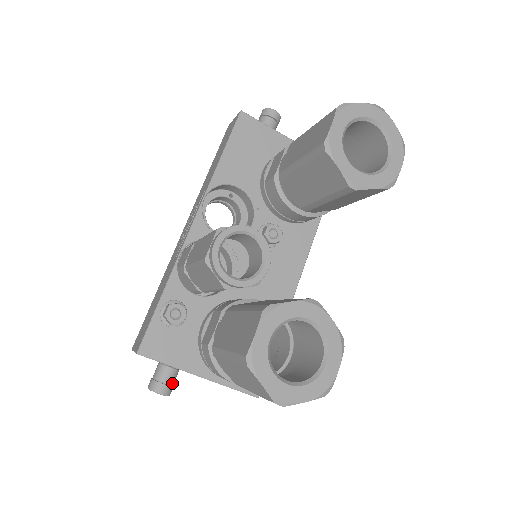
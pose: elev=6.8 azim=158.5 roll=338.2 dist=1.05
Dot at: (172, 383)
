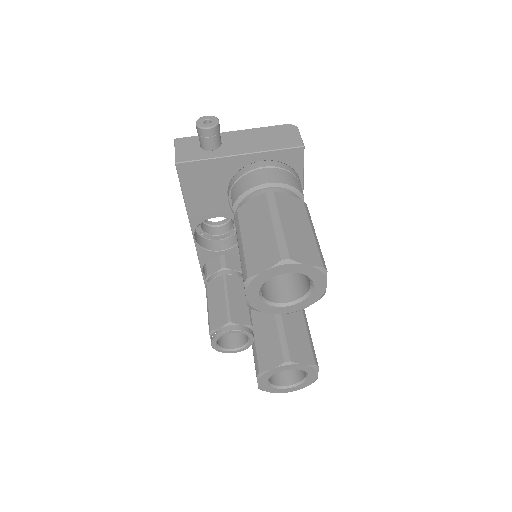
Dot at: occluded
